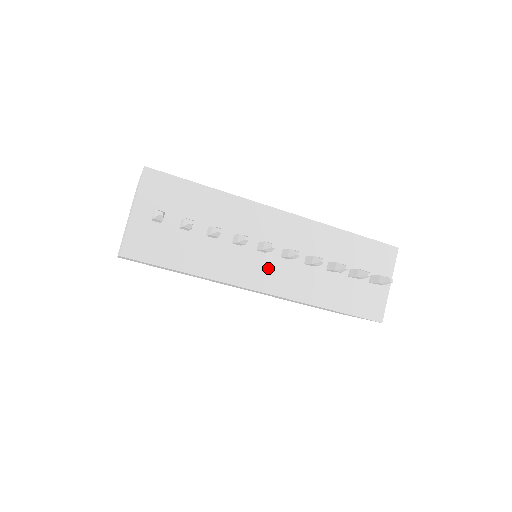
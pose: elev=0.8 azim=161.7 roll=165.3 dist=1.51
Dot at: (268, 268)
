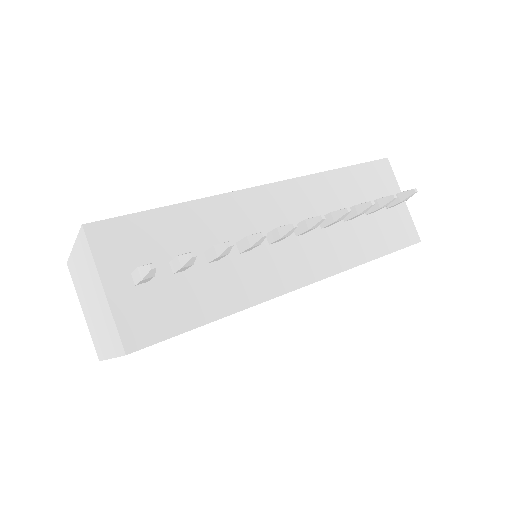
Dot at: (292, 257)
